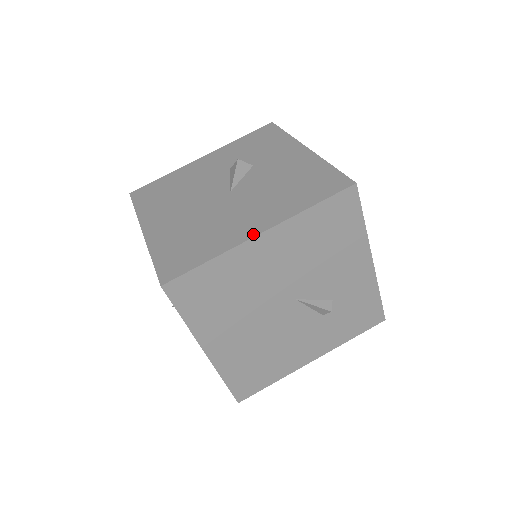
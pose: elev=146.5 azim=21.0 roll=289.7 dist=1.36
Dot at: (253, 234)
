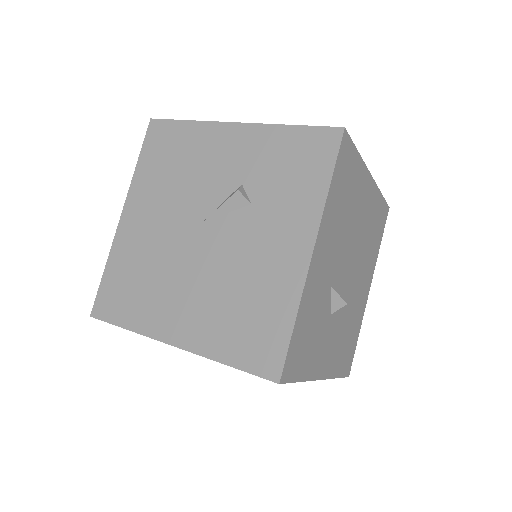
Dot at: (122, 222)
